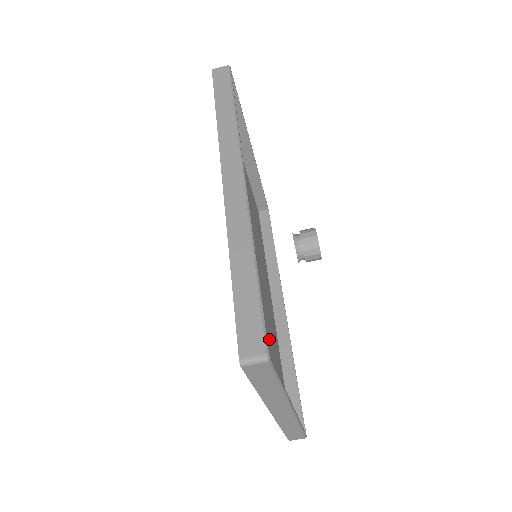
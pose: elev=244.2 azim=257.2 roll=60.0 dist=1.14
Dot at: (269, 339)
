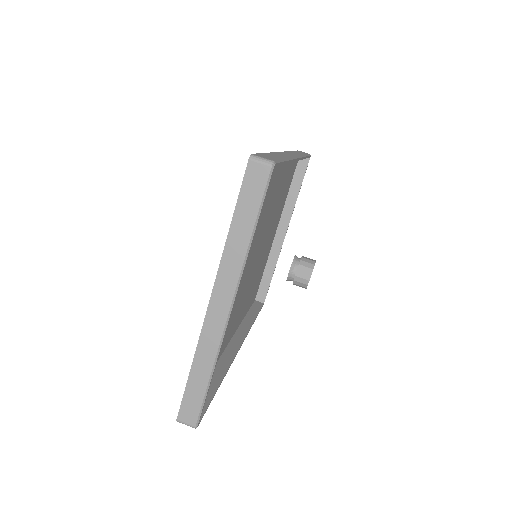
Dot at: occluded
